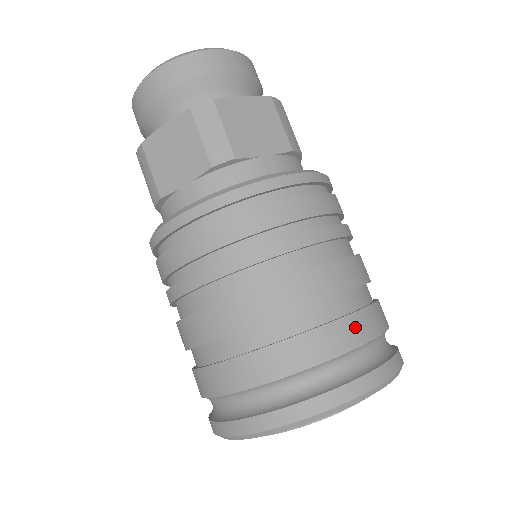
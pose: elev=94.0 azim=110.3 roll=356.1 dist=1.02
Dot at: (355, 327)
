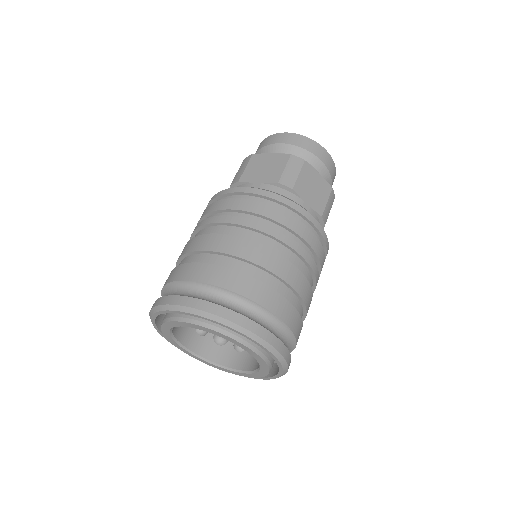
Dot at: (282, 306)
